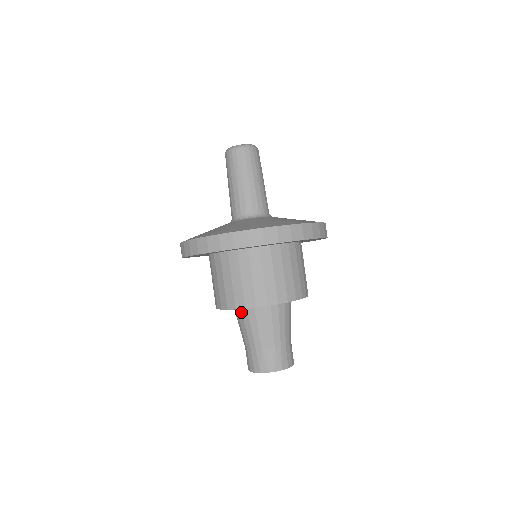
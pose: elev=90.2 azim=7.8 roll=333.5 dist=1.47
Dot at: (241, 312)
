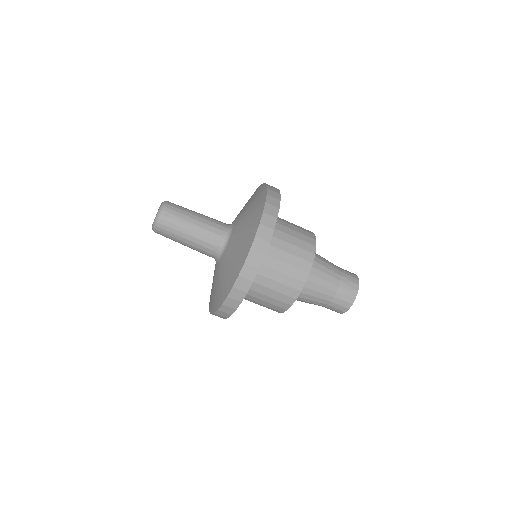
Dot at: (303, 287)
